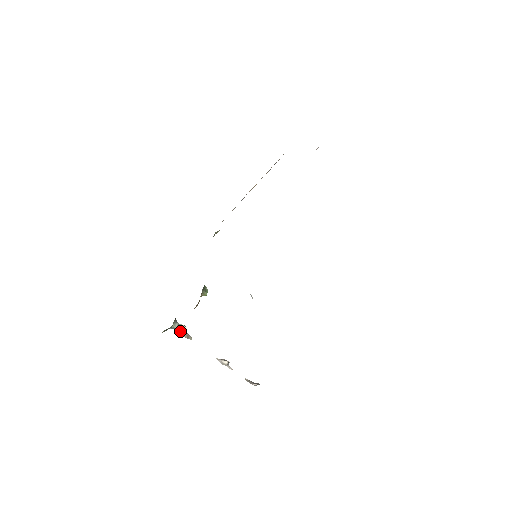
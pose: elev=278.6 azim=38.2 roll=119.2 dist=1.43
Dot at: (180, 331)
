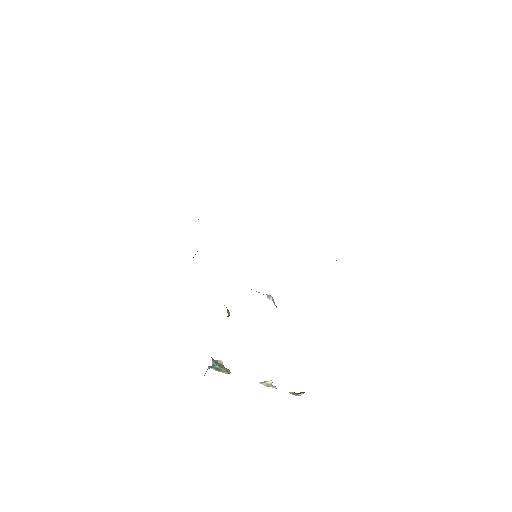
Dot at: (219, 367)
